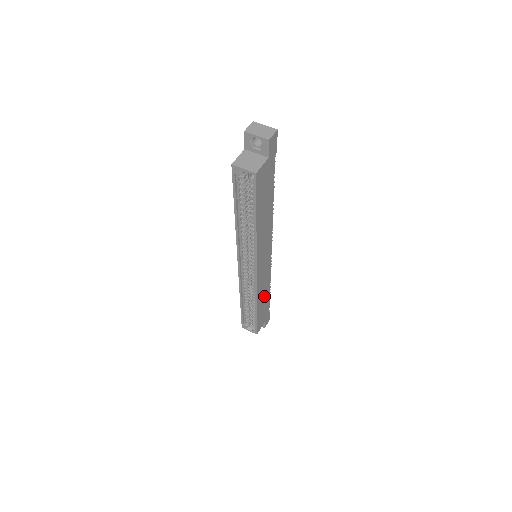
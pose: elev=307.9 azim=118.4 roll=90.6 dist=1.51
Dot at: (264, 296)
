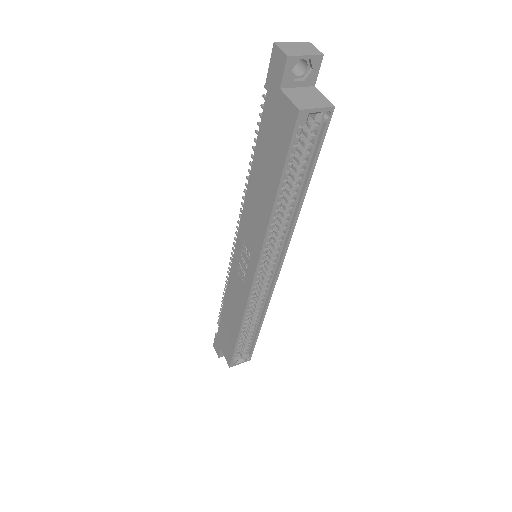
Dot at: occluded
